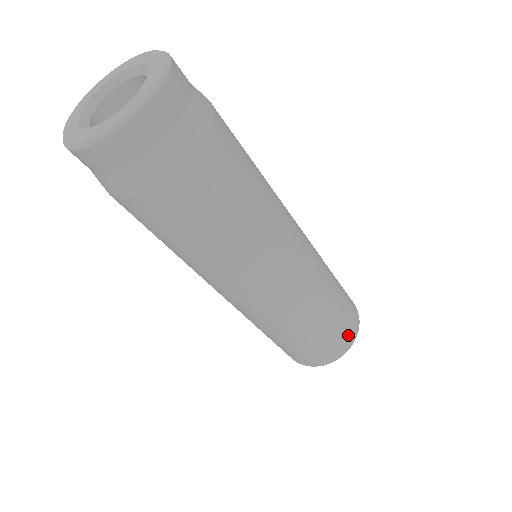
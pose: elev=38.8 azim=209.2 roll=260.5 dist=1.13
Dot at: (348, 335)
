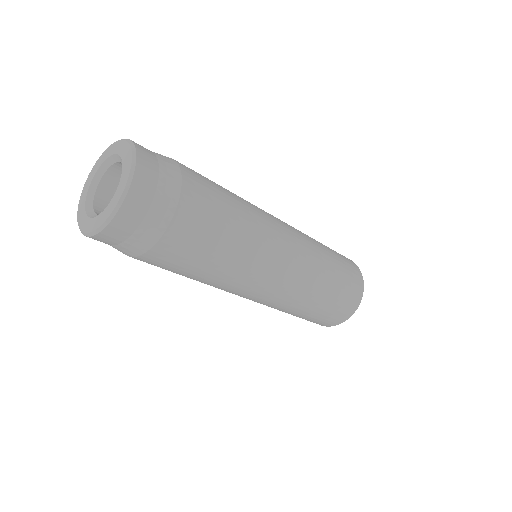
Dot at: (356, 278)
